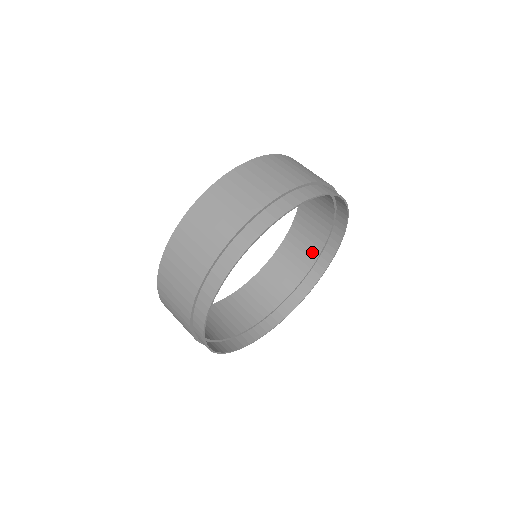
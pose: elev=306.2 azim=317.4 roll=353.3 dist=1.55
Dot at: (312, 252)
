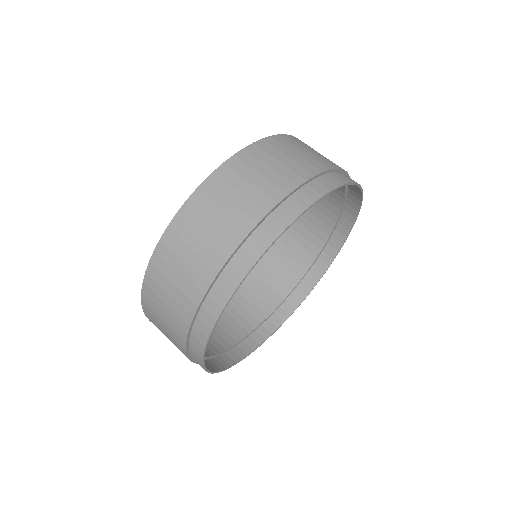
Dot at: (277, 294)
